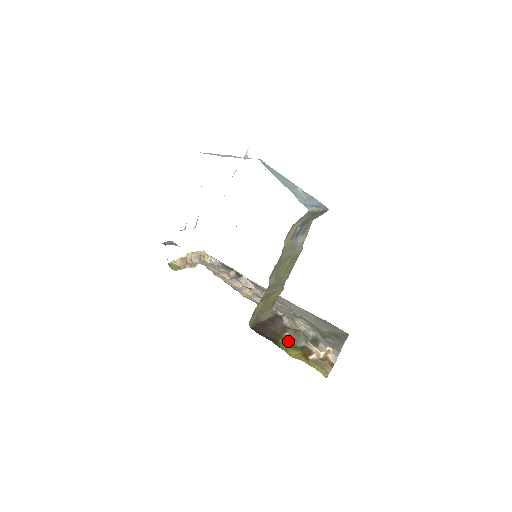
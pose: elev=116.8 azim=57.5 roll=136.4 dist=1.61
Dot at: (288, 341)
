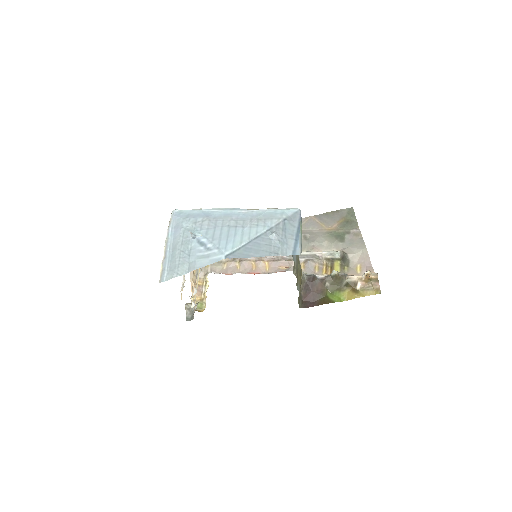
Dot at: (333, 288)
